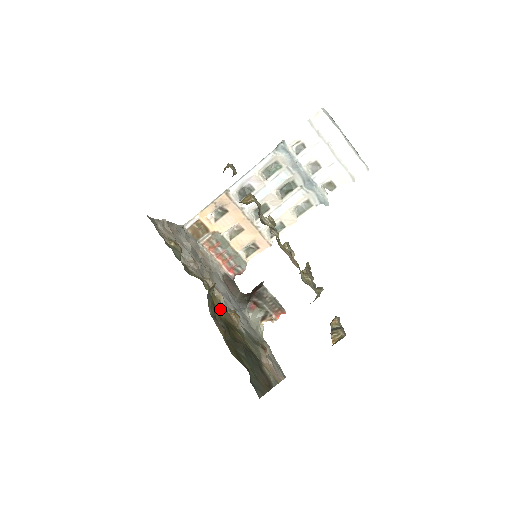
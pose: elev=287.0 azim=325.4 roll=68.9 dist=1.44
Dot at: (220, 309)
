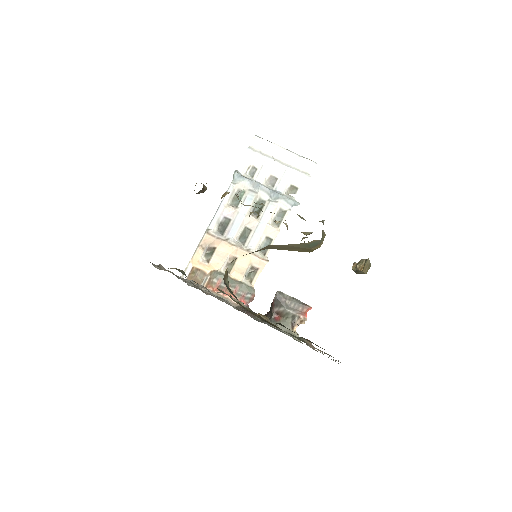
Dot at: occluded
